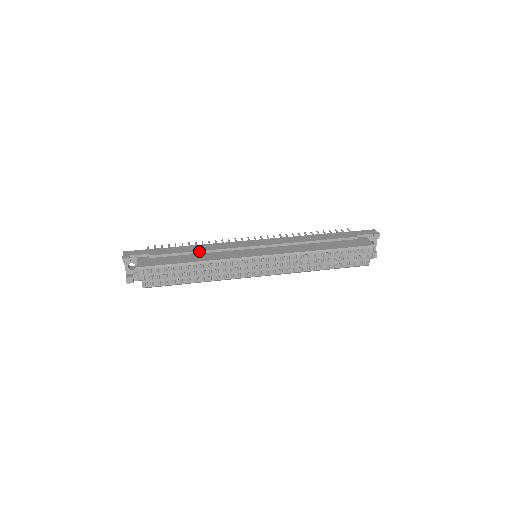
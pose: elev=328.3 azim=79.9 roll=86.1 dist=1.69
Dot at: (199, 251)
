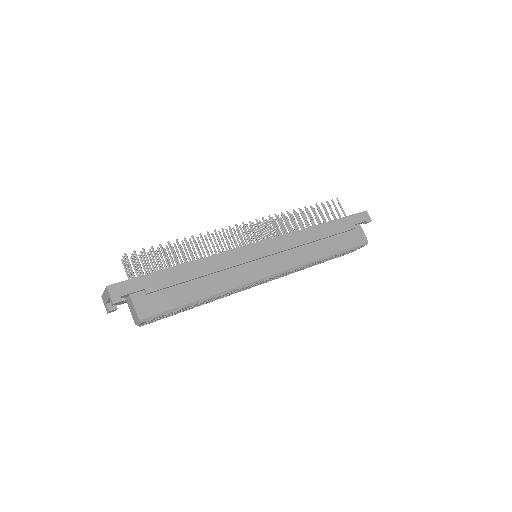
Dot at: (206, 275)
